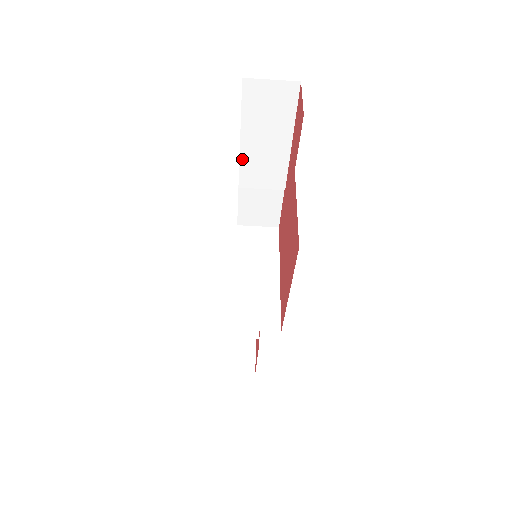
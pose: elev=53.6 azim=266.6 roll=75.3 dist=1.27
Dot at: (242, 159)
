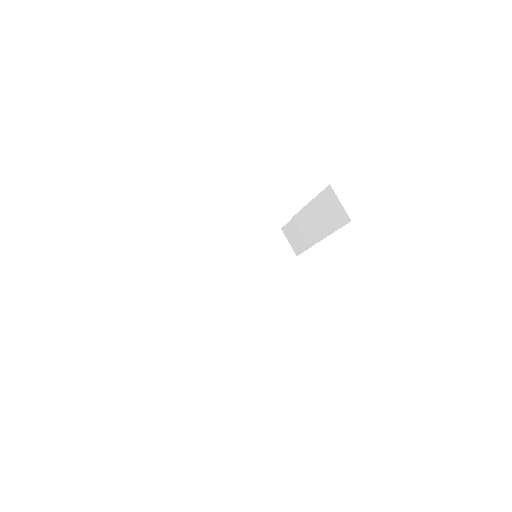
Dot at: (303, 210)
